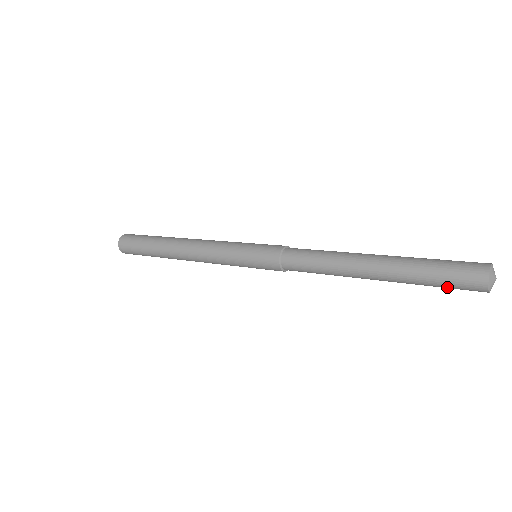
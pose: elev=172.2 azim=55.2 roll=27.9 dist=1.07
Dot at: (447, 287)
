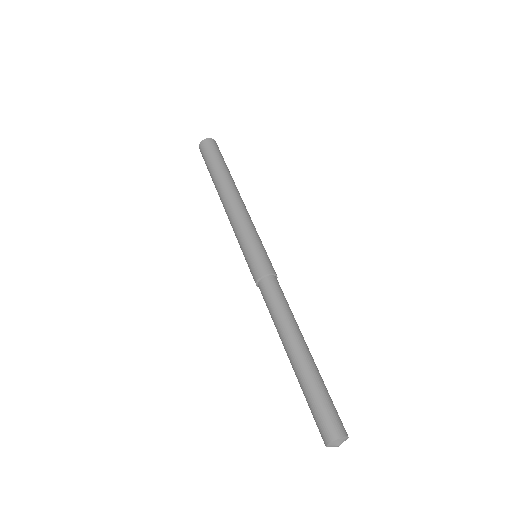
Dot at: occluded
